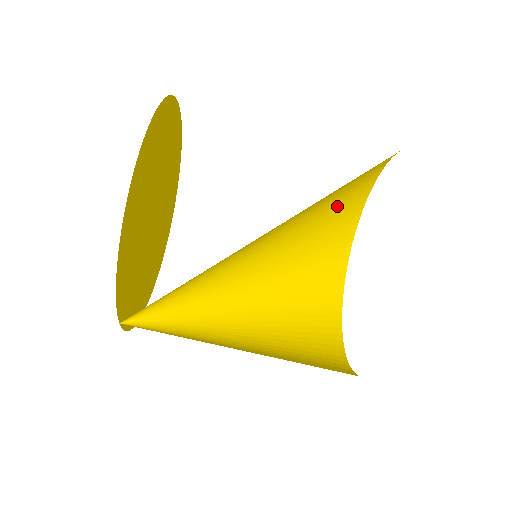
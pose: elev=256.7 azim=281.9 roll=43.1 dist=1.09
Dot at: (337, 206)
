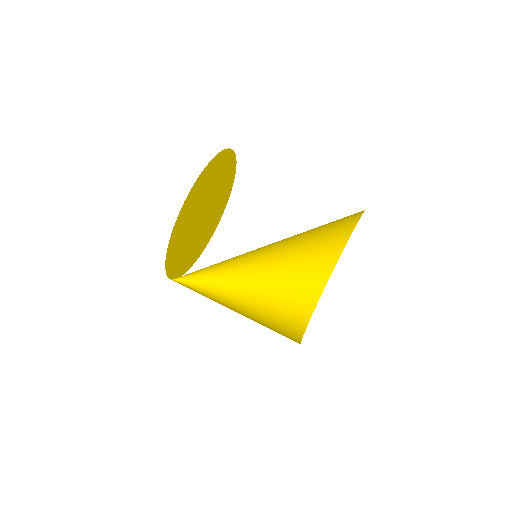
Dot at: (328, 226)
